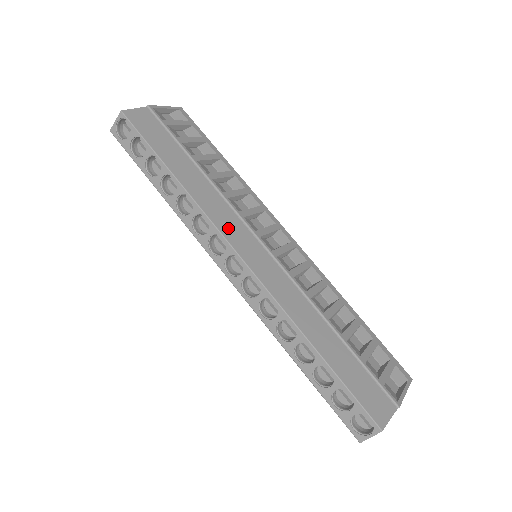
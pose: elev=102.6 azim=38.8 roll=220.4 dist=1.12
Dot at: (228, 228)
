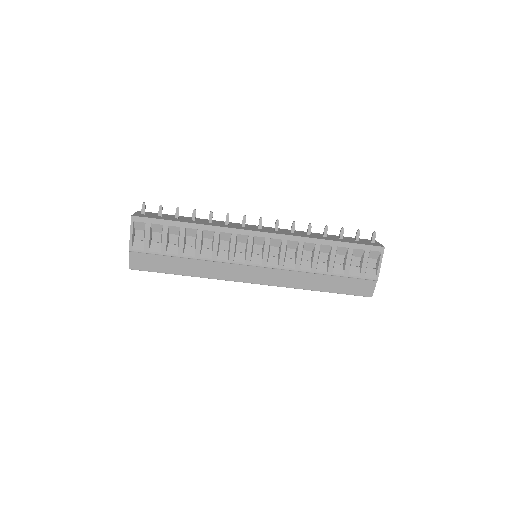
Dot at: (233, 275)
